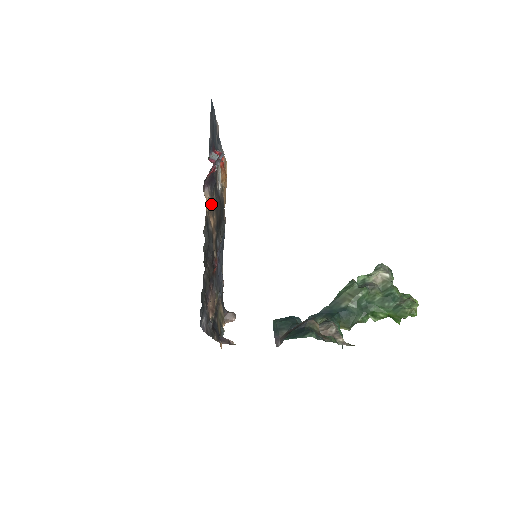
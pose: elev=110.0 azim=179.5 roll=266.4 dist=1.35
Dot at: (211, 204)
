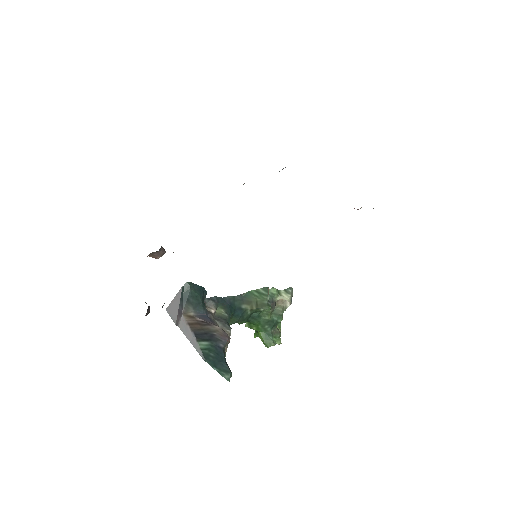
Dot at: occluded
